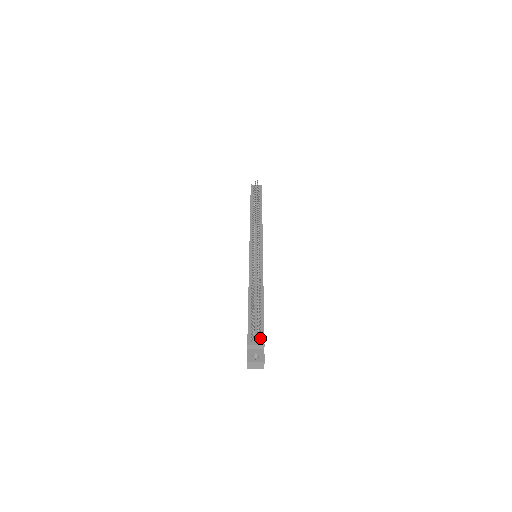
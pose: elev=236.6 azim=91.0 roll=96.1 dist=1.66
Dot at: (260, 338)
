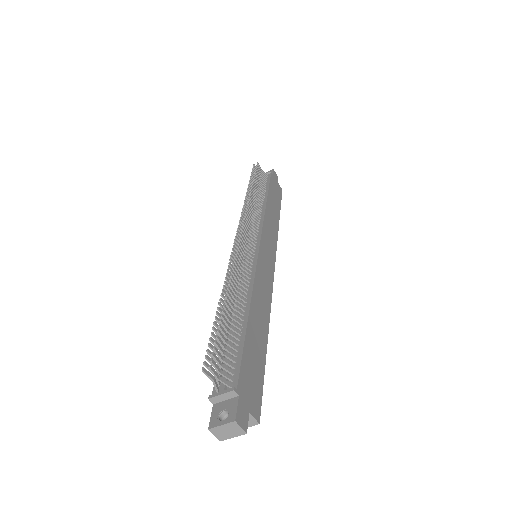
Dot at: (230, 379)
